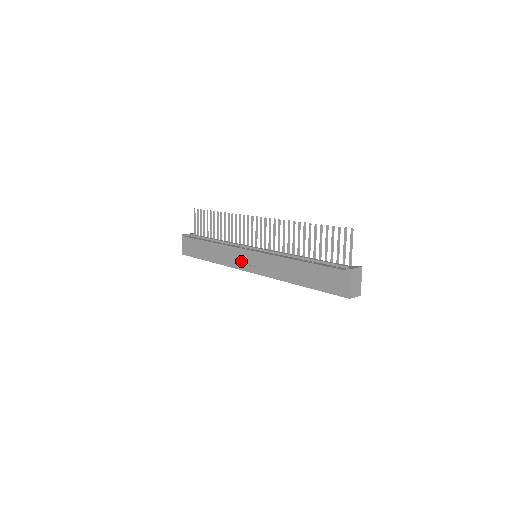
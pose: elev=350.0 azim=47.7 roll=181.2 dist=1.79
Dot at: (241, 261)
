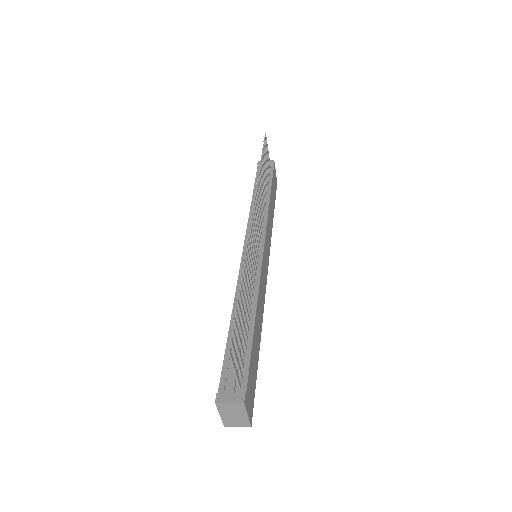
Dot at: occluded
